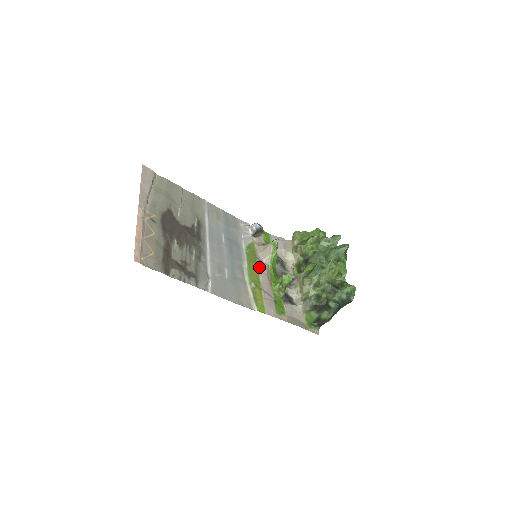
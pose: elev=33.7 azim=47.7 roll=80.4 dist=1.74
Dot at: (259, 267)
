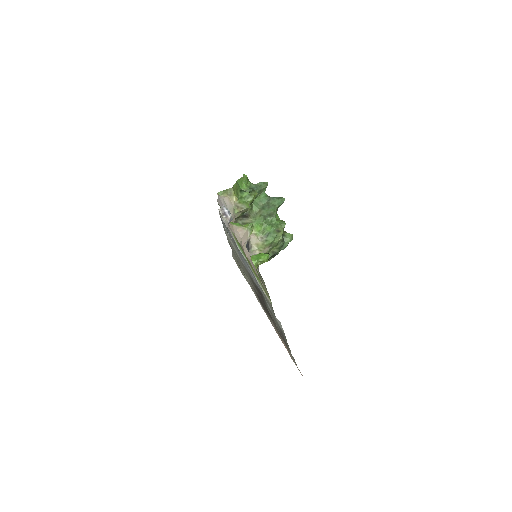
Dot at: (247, 257)
